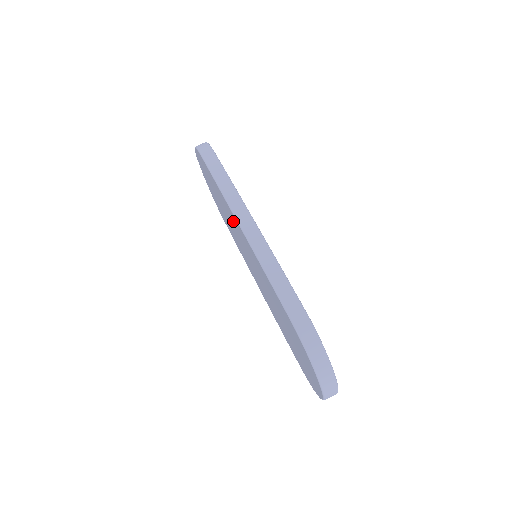
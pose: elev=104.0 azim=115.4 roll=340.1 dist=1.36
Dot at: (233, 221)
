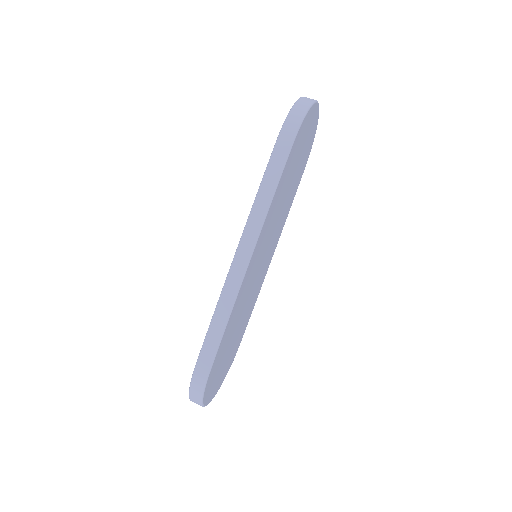
Dot at: occluded
